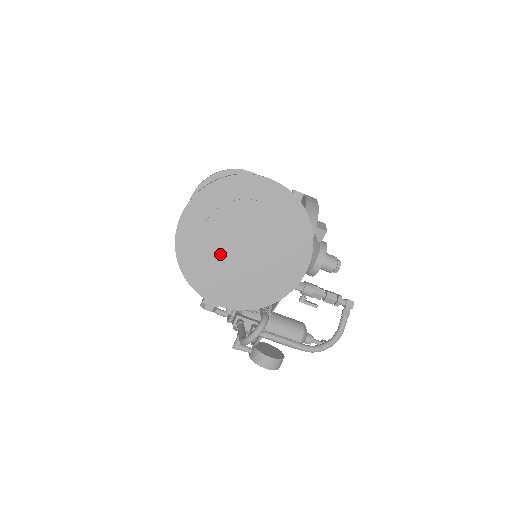
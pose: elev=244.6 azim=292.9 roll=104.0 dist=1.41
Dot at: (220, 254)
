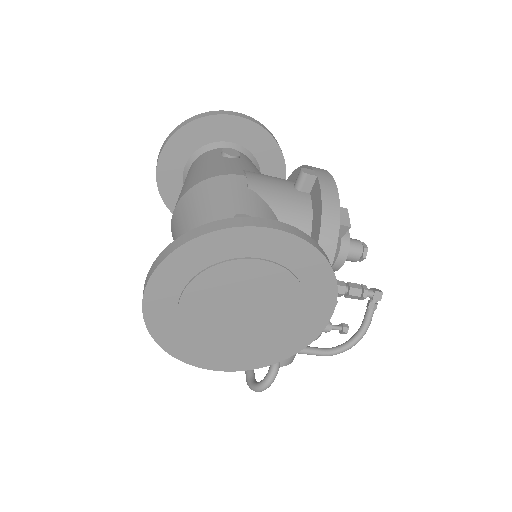
Dot at: (209, 324)
